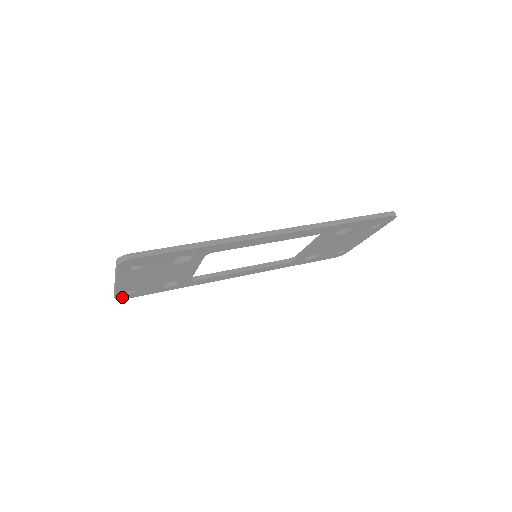
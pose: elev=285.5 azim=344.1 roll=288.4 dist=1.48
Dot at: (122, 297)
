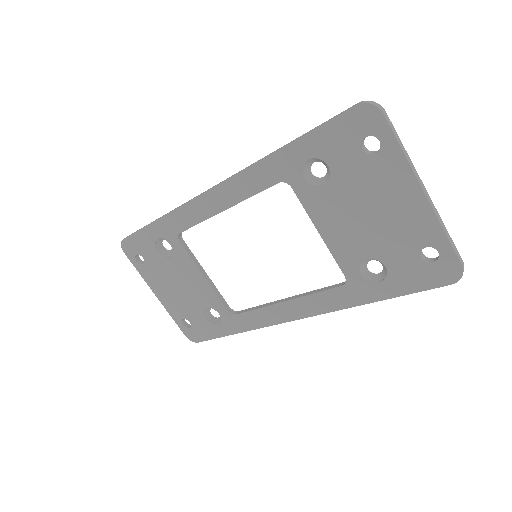
Dot at: (191, 336)
